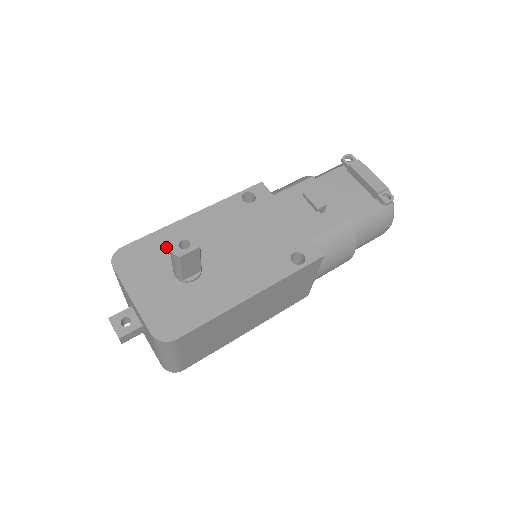
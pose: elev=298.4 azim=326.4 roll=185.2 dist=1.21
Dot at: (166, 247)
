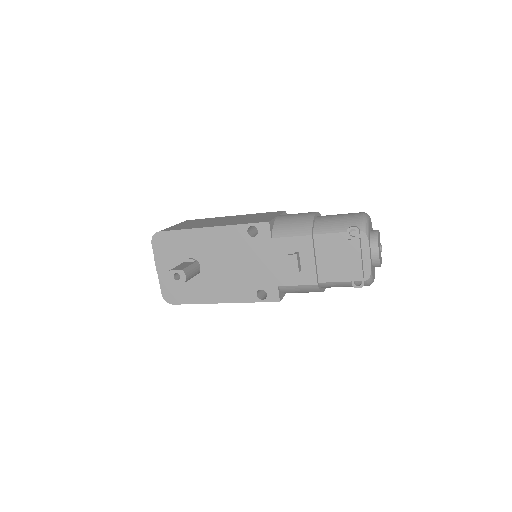
Dot at: (185, 245)
